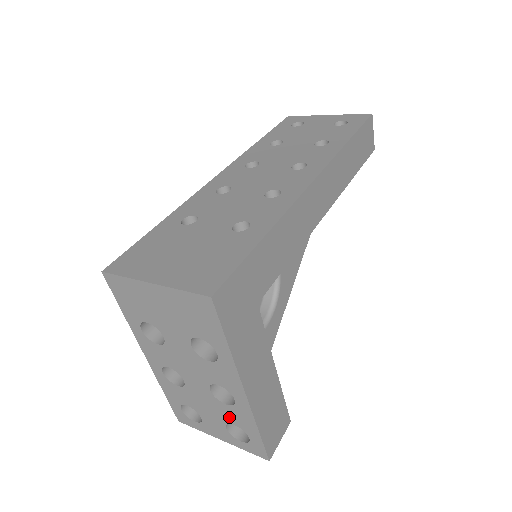
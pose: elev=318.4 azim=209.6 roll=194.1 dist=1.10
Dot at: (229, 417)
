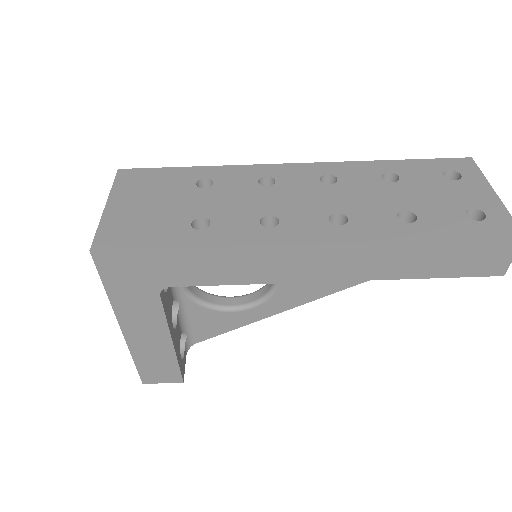
Dot at: occluded
